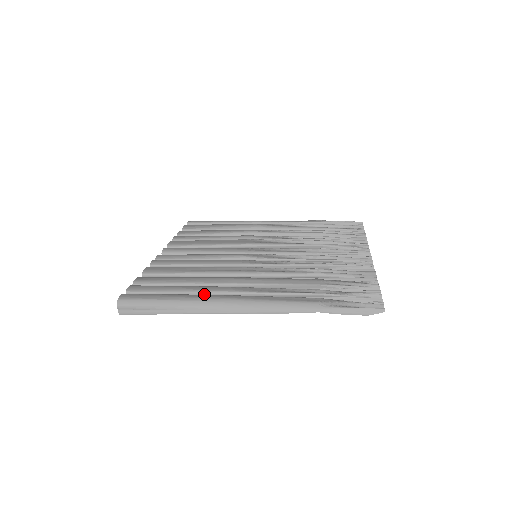
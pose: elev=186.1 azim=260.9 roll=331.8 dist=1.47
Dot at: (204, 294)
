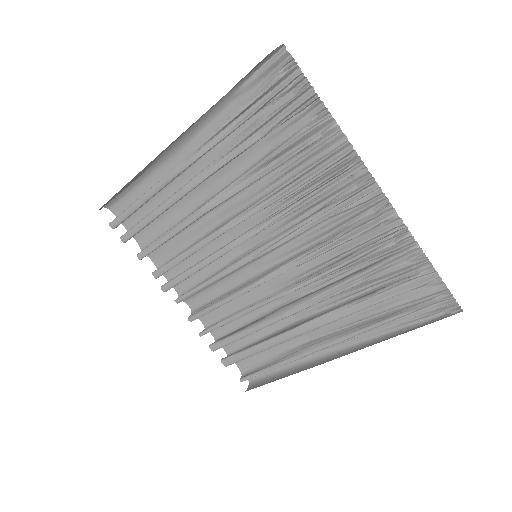
Dot at: occluded
